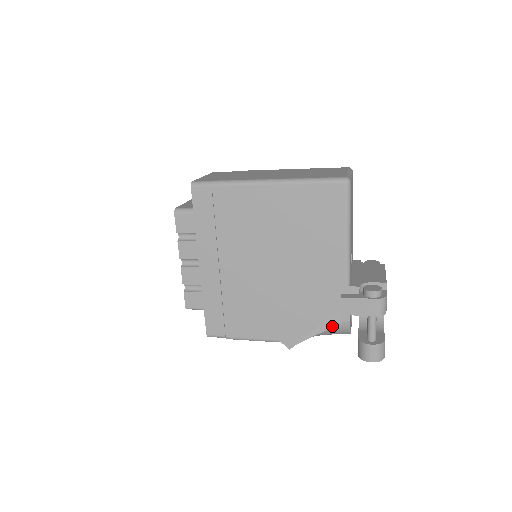
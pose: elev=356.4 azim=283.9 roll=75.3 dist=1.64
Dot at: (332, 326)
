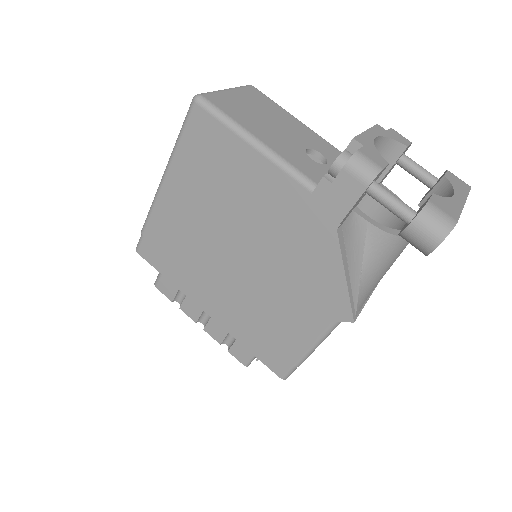
Dot at: (362, 250)
